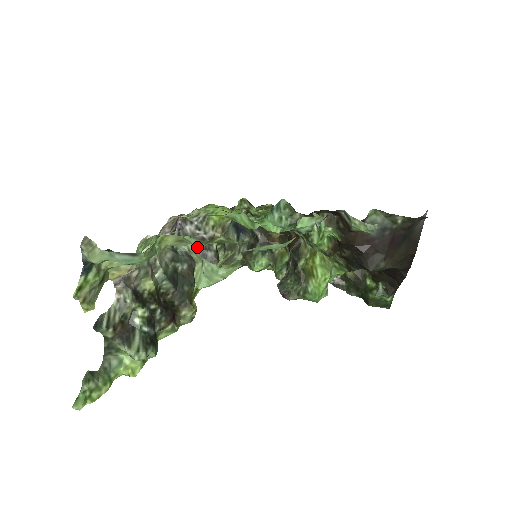
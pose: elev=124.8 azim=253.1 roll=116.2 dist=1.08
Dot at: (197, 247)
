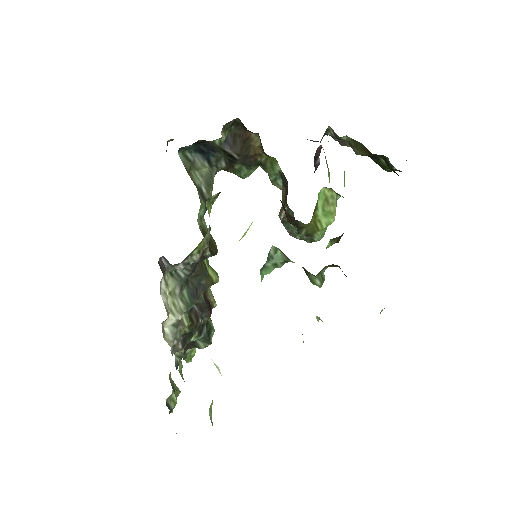
Dot at: occluded
